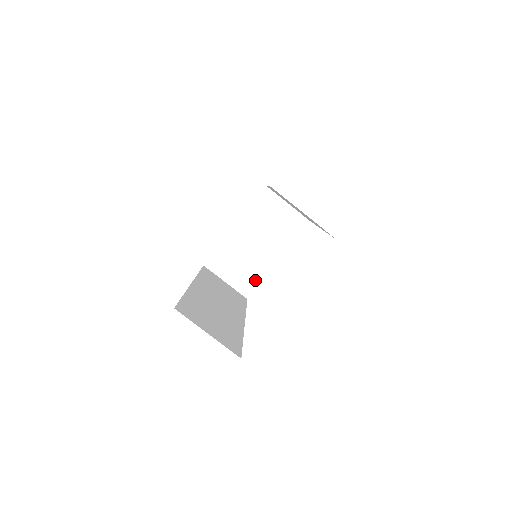
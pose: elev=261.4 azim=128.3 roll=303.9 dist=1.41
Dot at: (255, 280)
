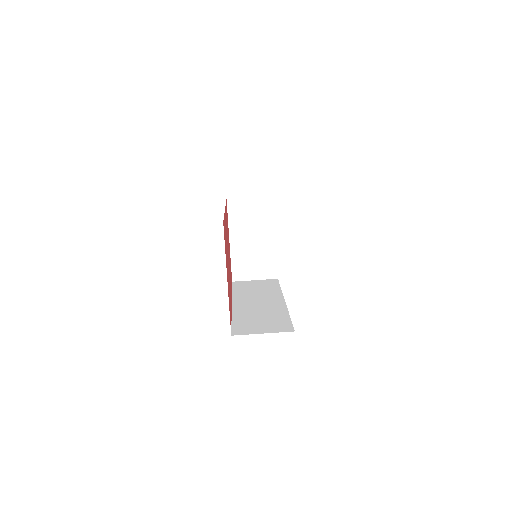
Dot at: (272, 263)
